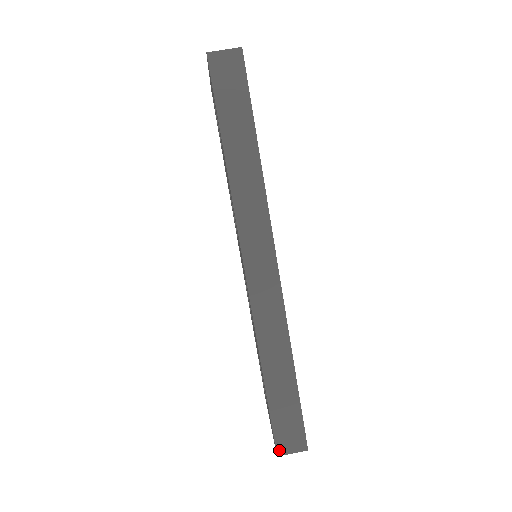
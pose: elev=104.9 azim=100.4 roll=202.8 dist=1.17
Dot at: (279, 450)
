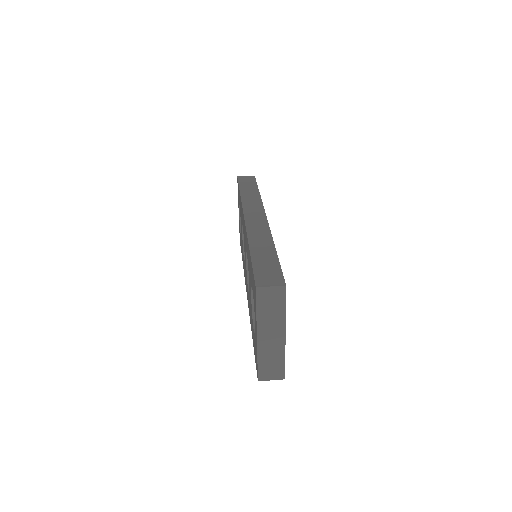
Dot at: (258, 284)
